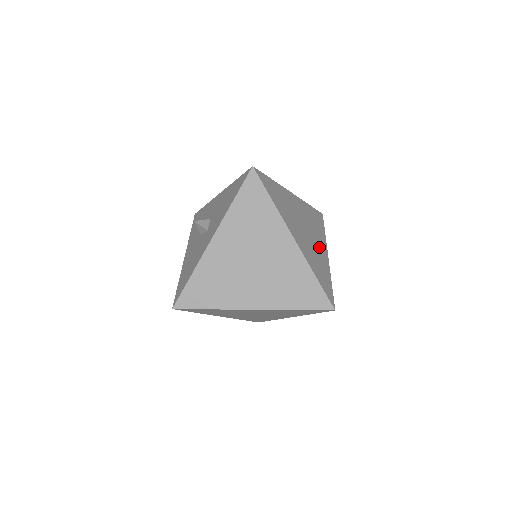
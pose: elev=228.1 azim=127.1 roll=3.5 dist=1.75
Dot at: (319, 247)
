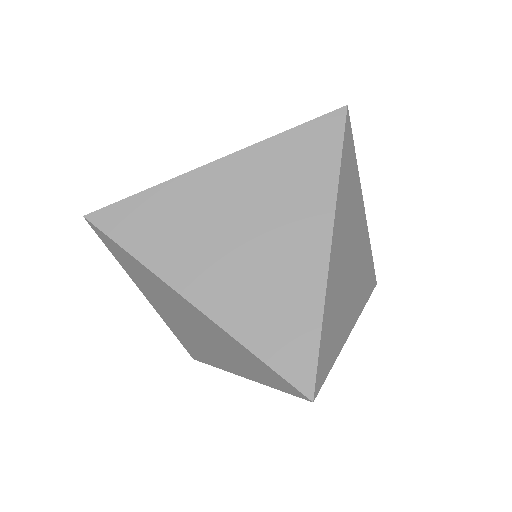
Dot at: (294, 247)
